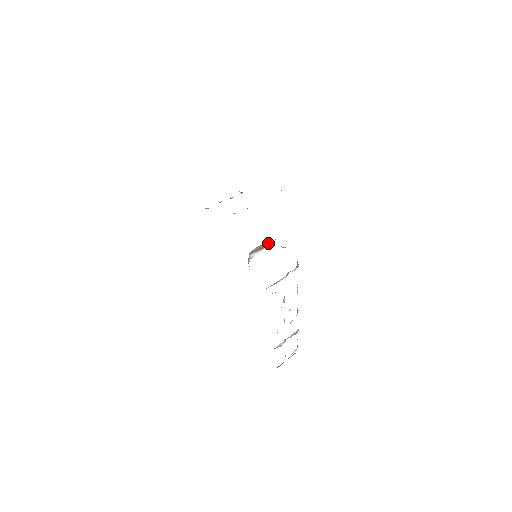
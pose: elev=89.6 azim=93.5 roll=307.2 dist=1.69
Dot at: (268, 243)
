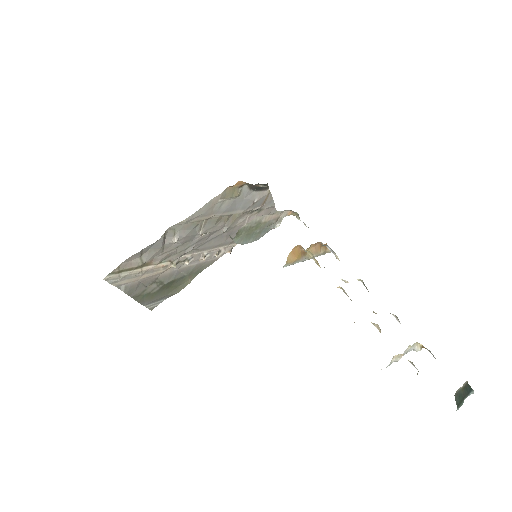
Dot at: occluded
